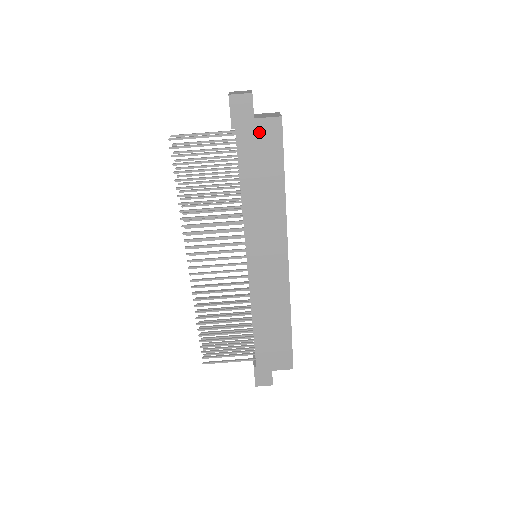
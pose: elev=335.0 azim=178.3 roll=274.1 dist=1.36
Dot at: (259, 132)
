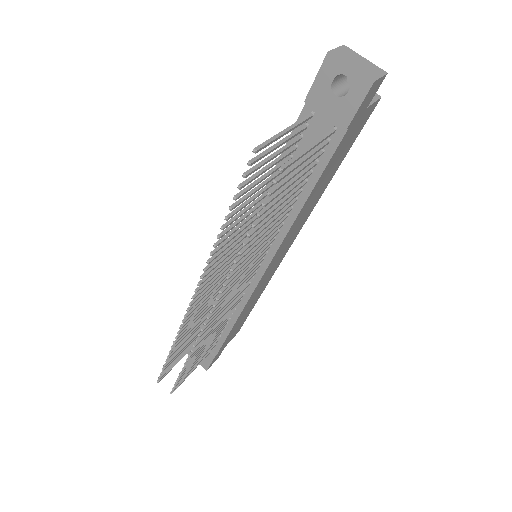
Dot at: (359, 124)
